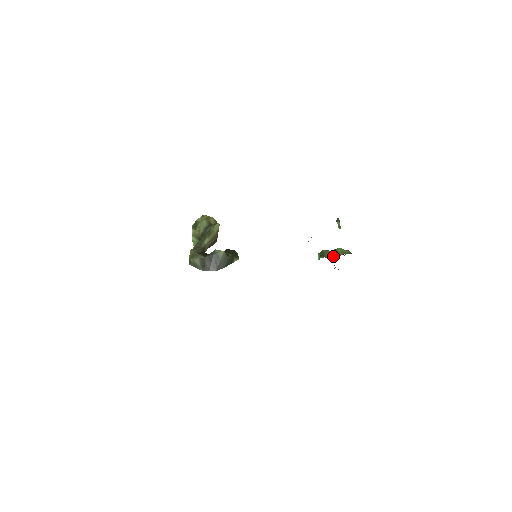
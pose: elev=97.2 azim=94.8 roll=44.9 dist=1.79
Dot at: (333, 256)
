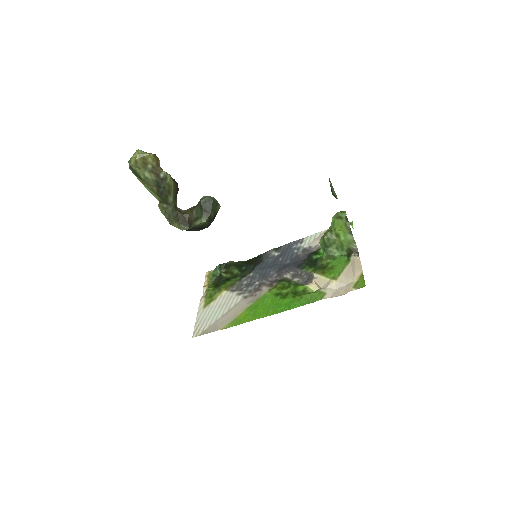
Dot at: (337, 248)
